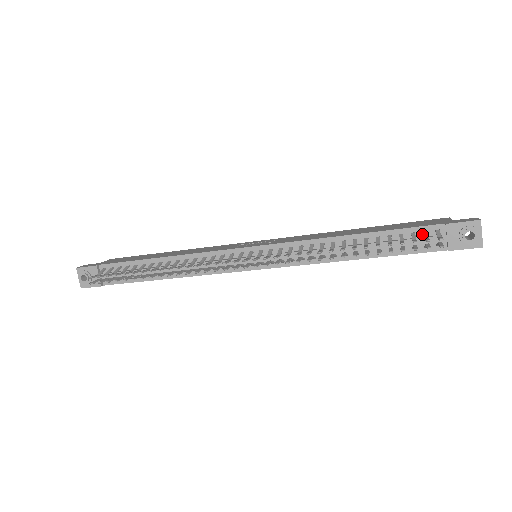
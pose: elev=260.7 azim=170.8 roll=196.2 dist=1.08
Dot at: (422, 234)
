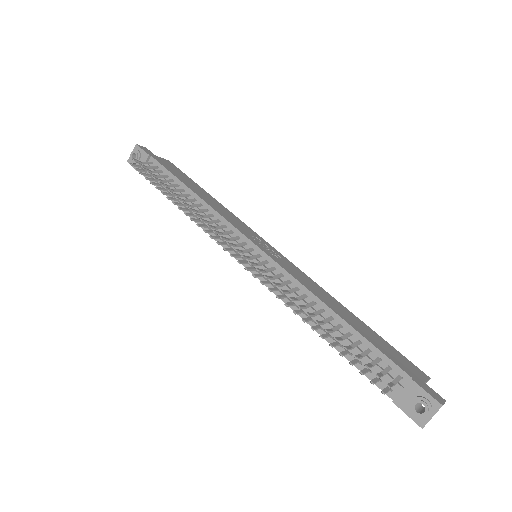
Dot at: (386, 367)
